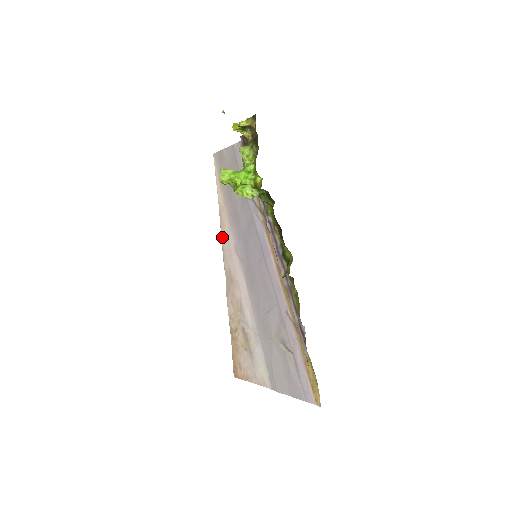
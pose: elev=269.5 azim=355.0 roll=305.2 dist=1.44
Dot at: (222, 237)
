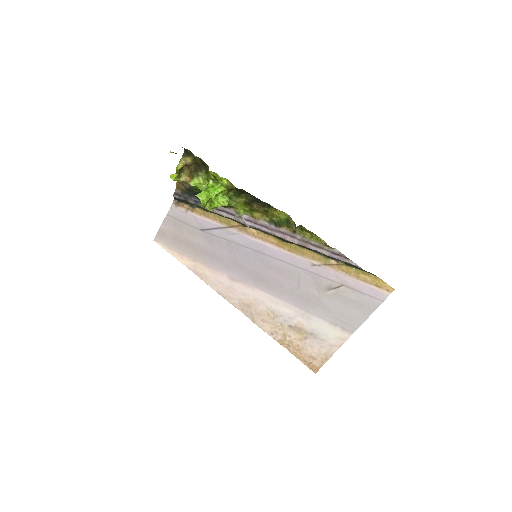
Dot at: (212, 287)
